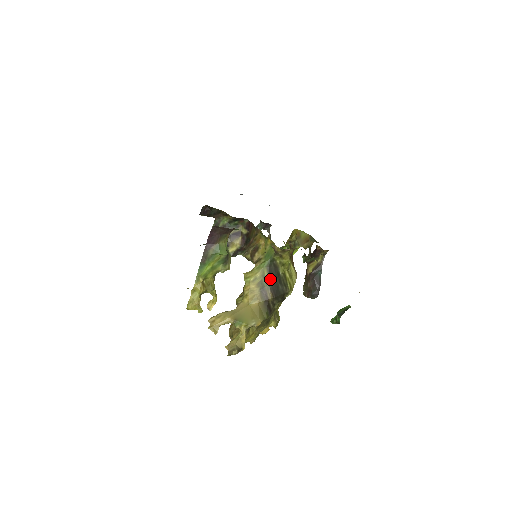
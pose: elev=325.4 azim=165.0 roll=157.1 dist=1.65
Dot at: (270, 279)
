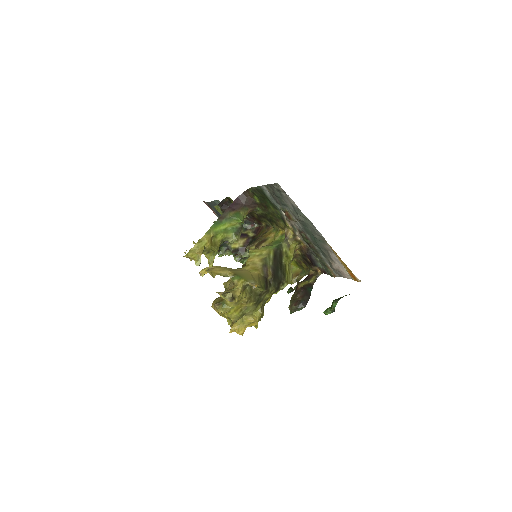
Dot at: (274, 260)
